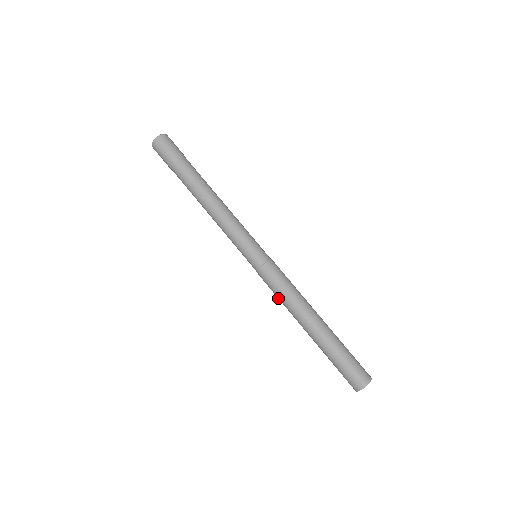
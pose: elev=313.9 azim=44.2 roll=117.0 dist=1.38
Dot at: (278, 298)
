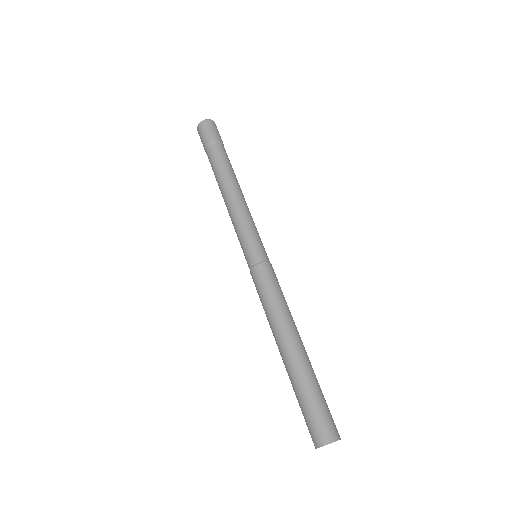
Dot at: occluded
